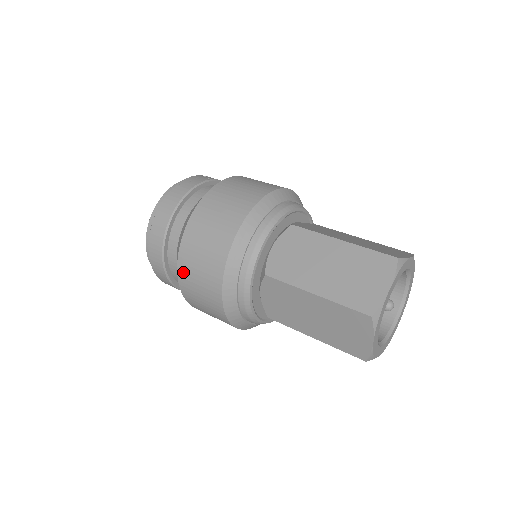
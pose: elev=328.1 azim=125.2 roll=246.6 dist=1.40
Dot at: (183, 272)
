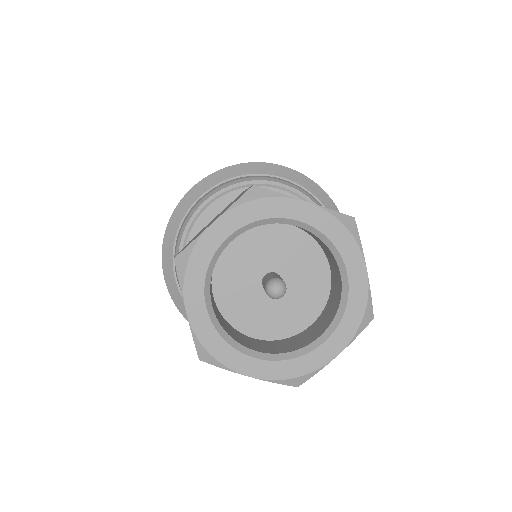
Dot at: occluded
